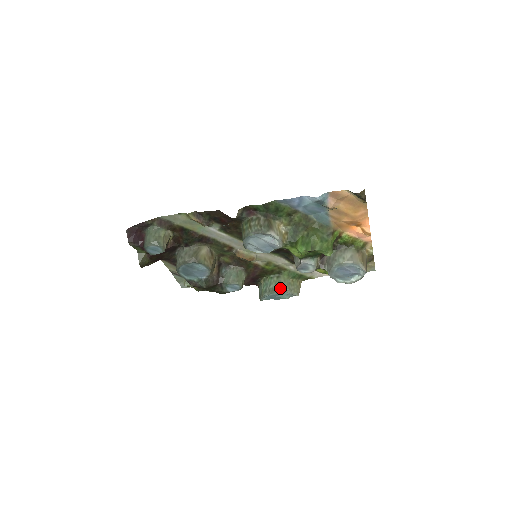
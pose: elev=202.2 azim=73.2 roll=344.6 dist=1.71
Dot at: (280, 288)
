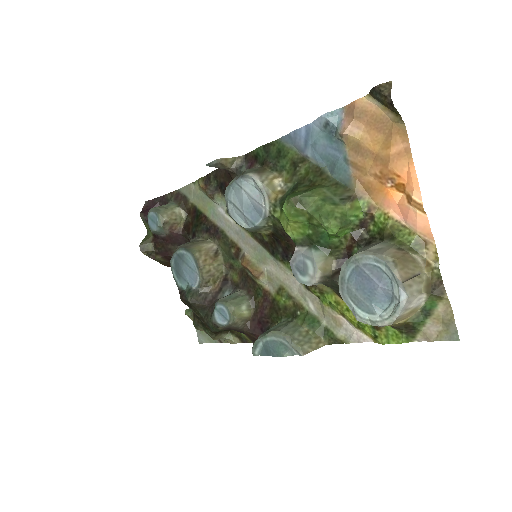
Dot at: (278, 330)
